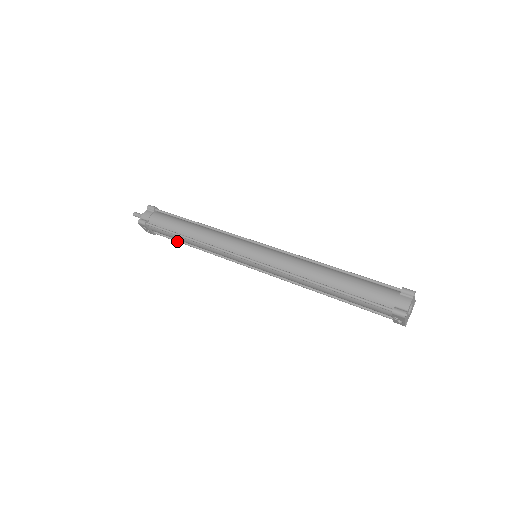
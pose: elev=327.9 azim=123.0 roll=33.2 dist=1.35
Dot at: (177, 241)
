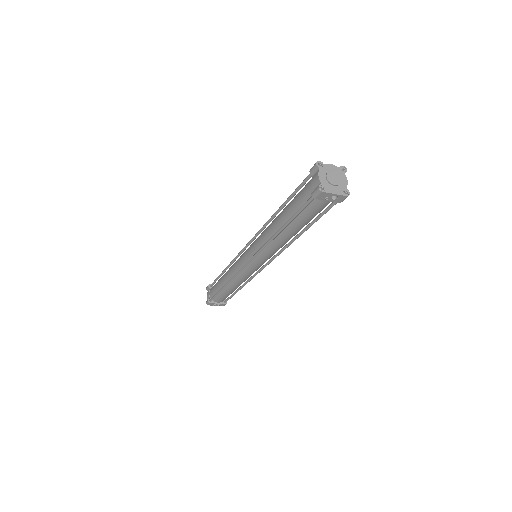
Dot at: (233, 295)
